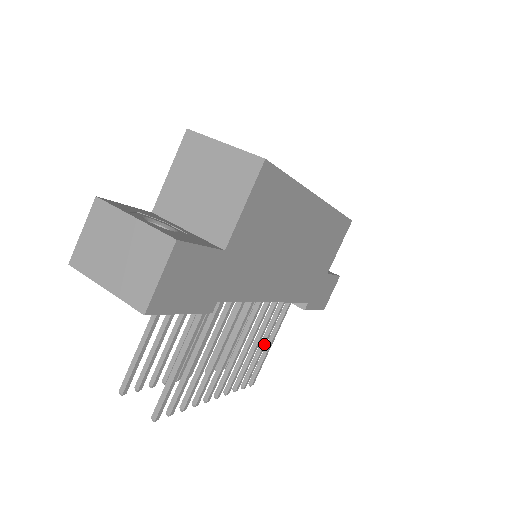
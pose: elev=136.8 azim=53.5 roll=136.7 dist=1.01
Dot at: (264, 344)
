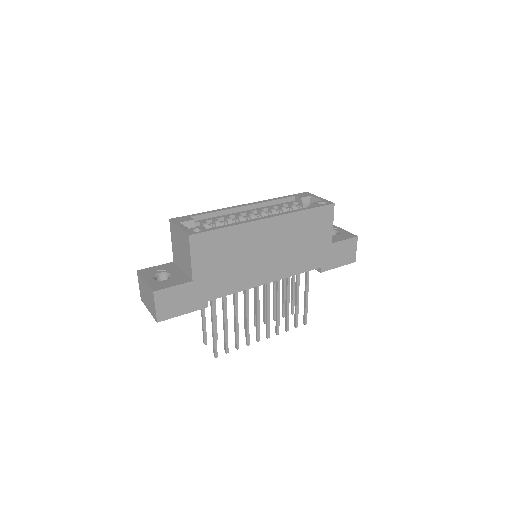
Dot at: (297, 300)
